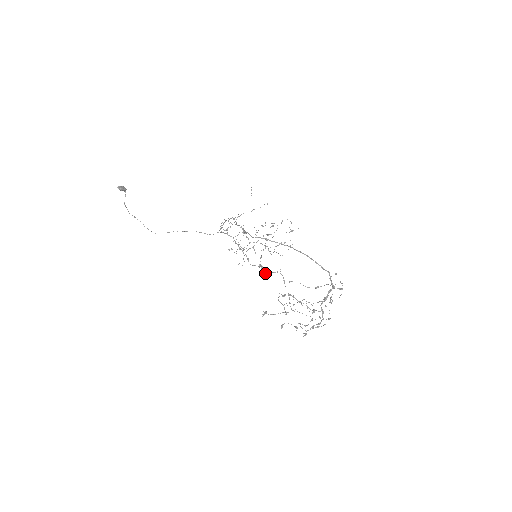
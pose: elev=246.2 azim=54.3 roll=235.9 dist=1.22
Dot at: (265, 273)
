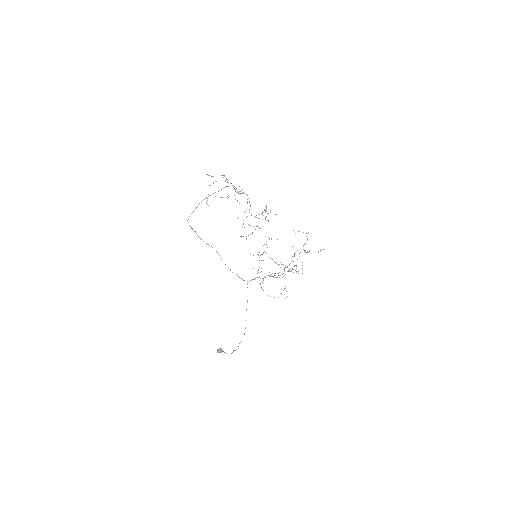
Dot at: occluded
